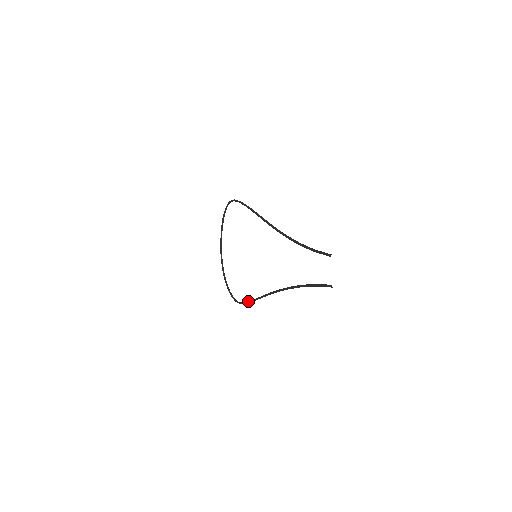
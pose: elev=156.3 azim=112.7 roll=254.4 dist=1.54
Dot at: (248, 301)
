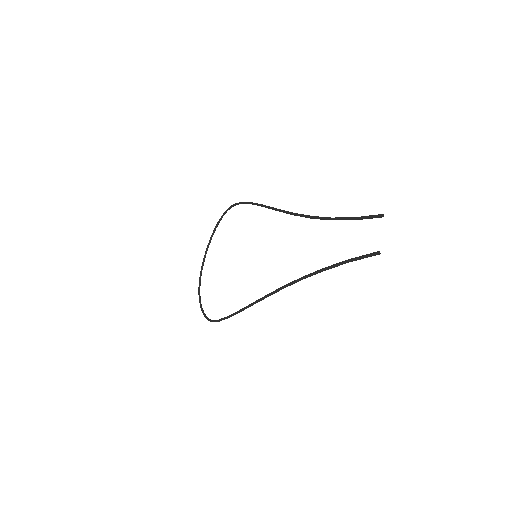
Dot at: (231, 314)
